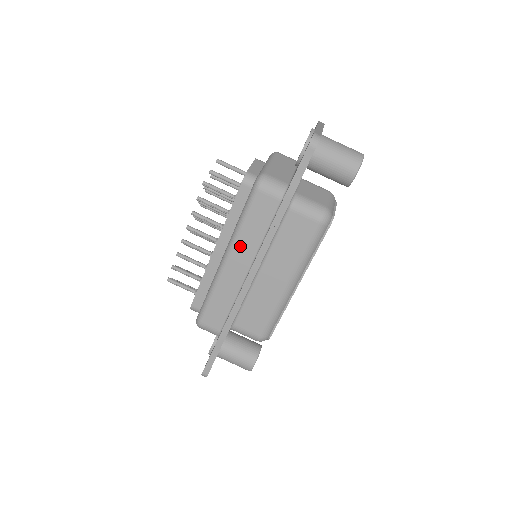
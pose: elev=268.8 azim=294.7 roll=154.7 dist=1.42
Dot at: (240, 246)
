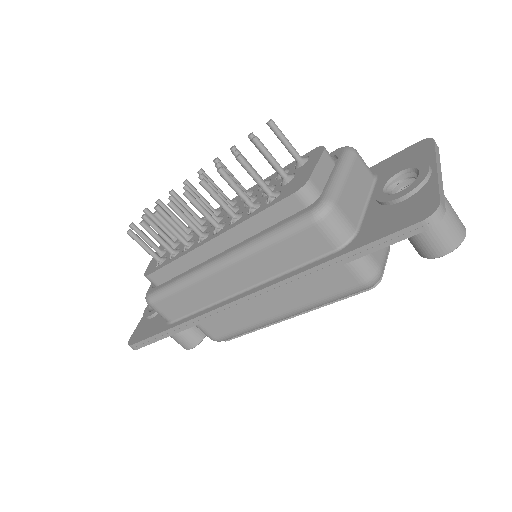
Dot at: (249, 264)
